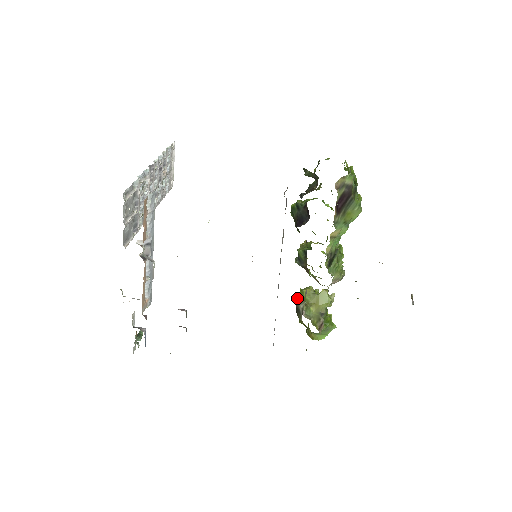
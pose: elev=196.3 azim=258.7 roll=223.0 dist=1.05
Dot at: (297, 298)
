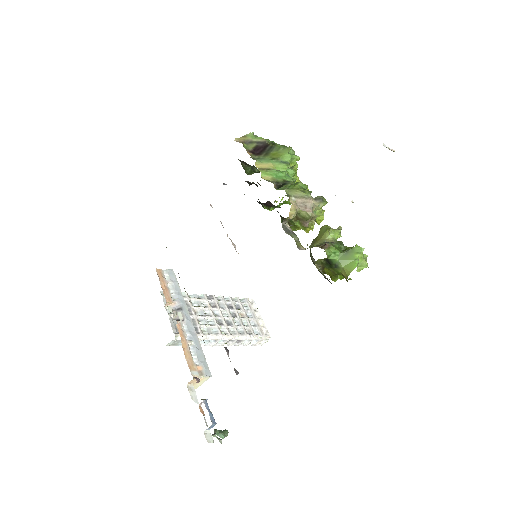
Dot at: occluded
